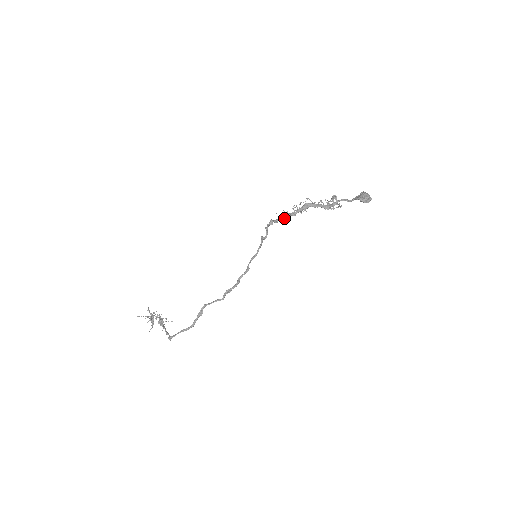
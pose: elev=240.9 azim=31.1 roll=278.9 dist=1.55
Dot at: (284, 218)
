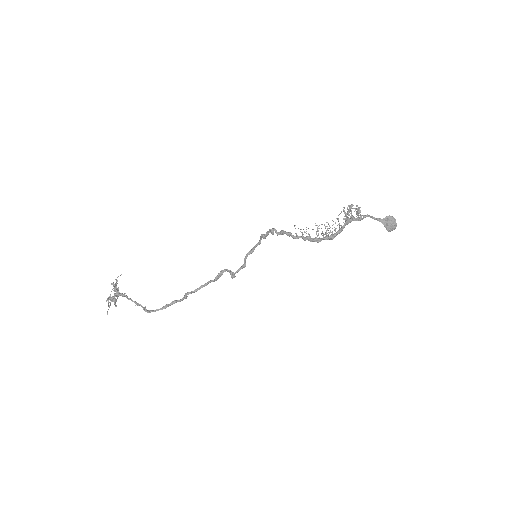
Dot at: occluded
